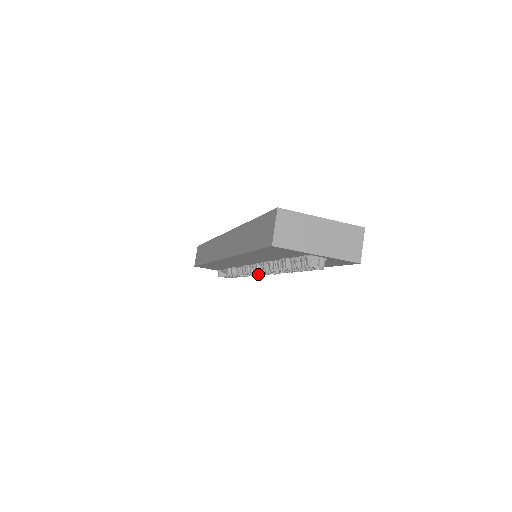
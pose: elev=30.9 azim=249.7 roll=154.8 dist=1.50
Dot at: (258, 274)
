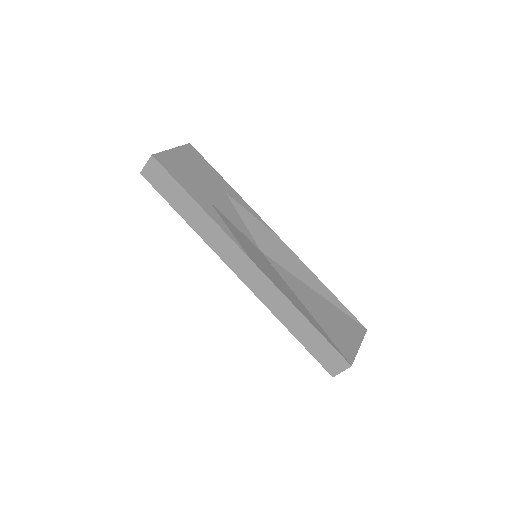
Dot at: occluded
